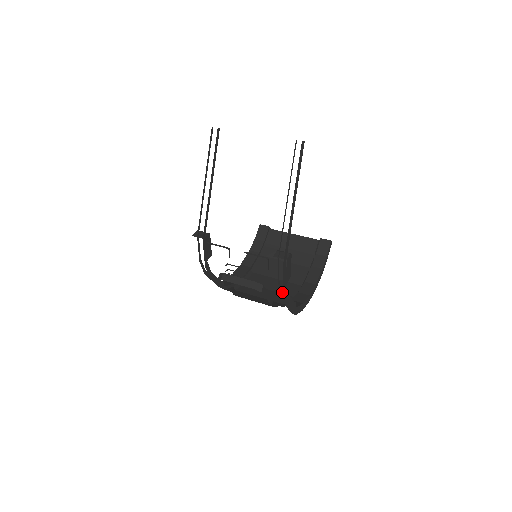
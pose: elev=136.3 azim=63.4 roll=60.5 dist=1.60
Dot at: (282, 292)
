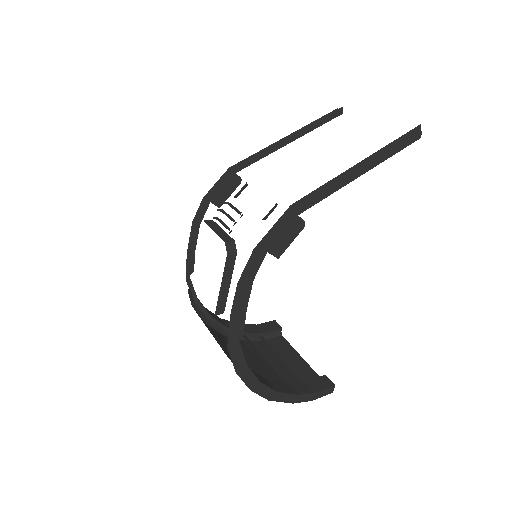
Dot at: occluded
